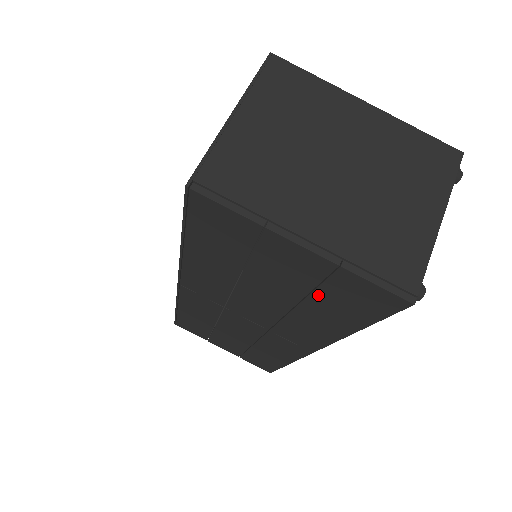
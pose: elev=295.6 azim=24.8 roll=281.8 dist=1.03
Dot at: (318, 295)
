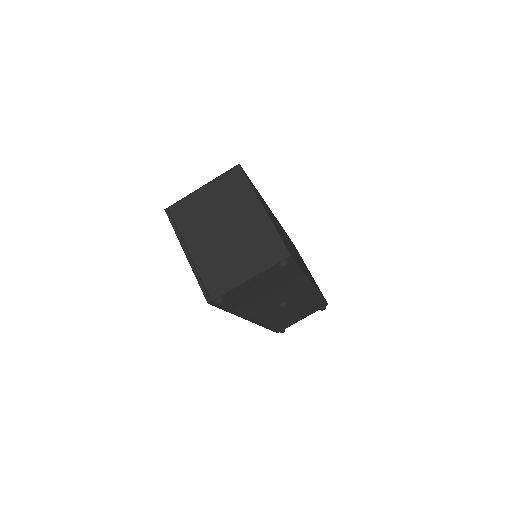
Dot at: occluded
